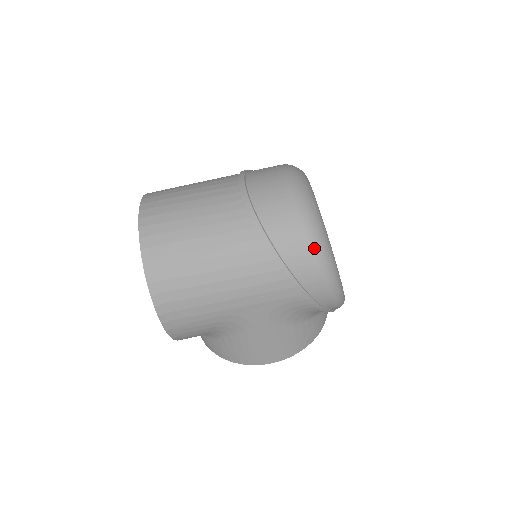
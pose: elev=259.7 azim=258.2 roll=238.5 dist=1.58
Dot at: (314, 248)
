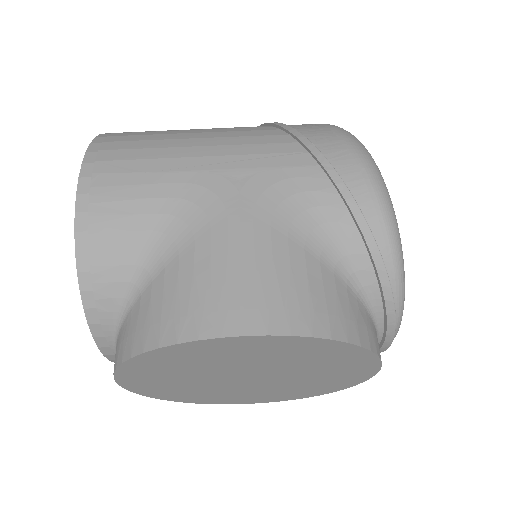
Dot at: (337, 127)
